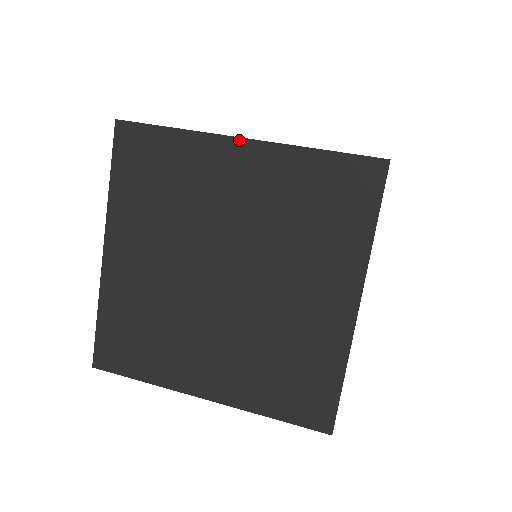
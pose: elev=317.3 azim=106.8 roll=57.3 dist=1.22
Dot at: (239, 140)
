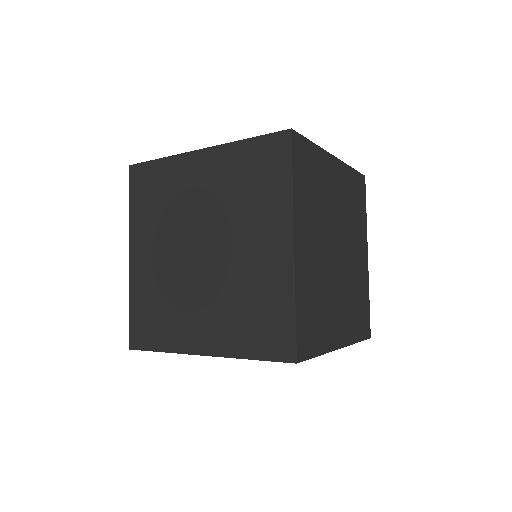
Dot at: (198, 151)
